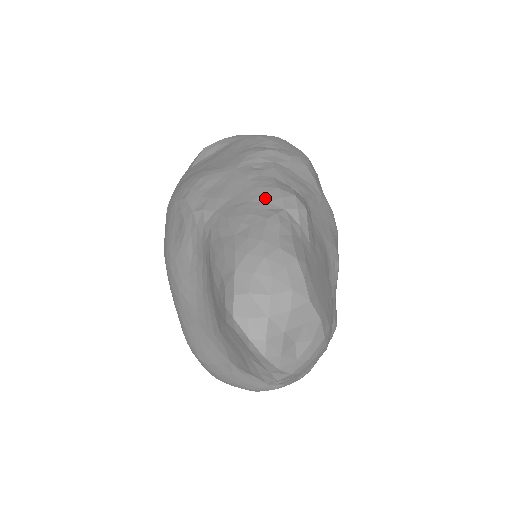
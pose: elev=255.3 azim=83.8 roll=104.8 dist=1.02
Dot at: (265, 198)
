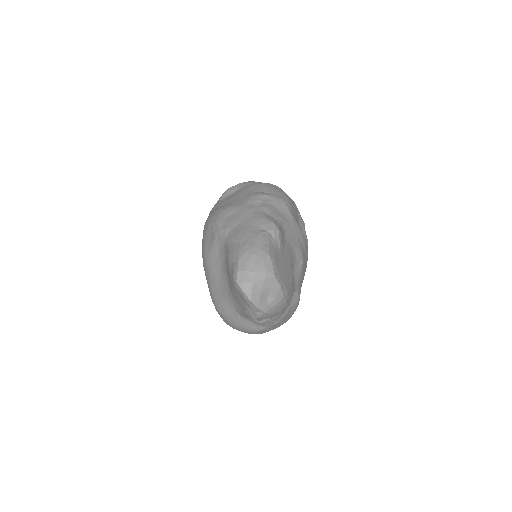
Dot at: (257, 224)
